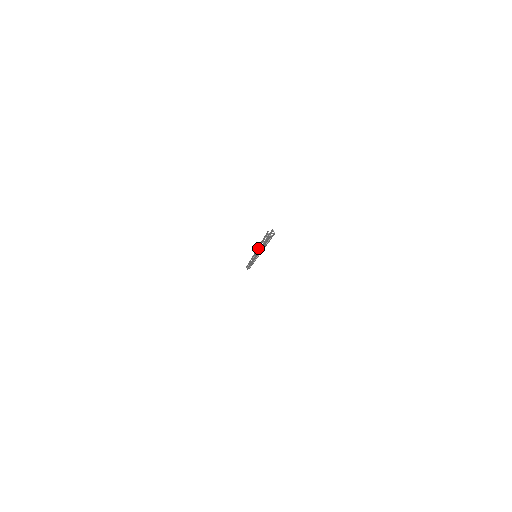
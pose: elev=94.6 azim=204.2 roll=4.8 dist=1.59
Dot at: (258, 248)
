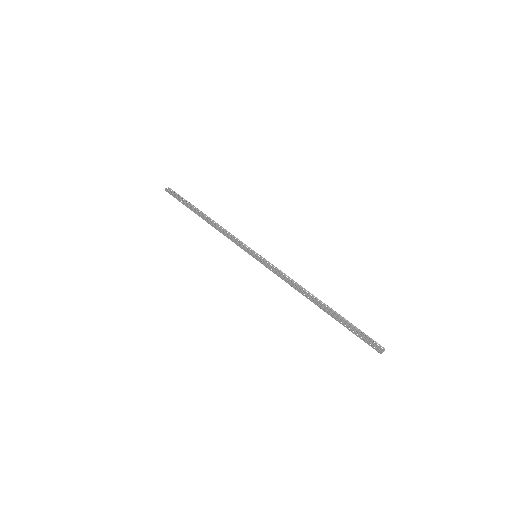
Dot at: (301, 292)
